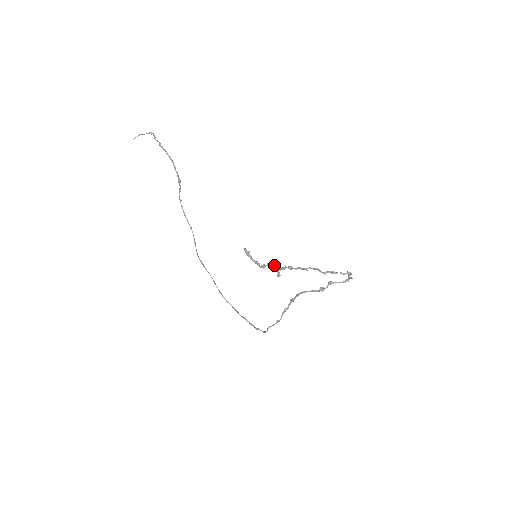
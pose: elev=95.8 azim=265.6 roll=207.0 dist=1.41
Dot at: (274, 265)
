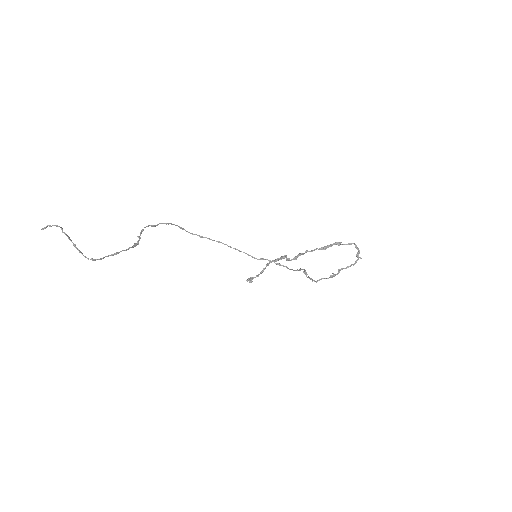
Dot at: (278, 259)
